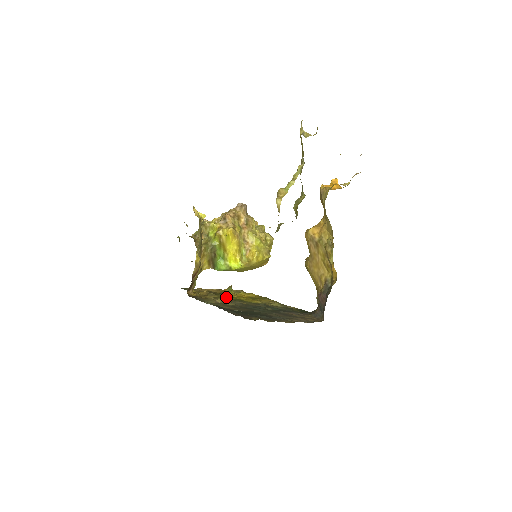
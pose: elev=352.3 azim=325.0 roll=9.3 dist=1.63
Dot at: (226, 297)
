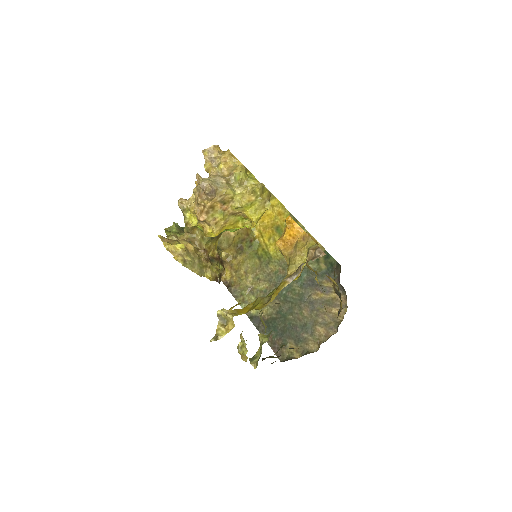
Dot at: (254, 249)
